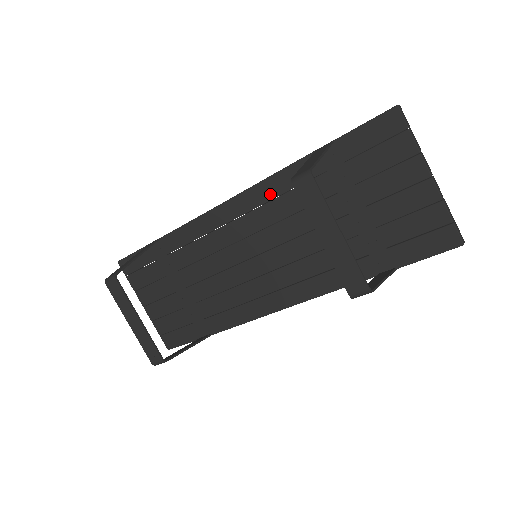
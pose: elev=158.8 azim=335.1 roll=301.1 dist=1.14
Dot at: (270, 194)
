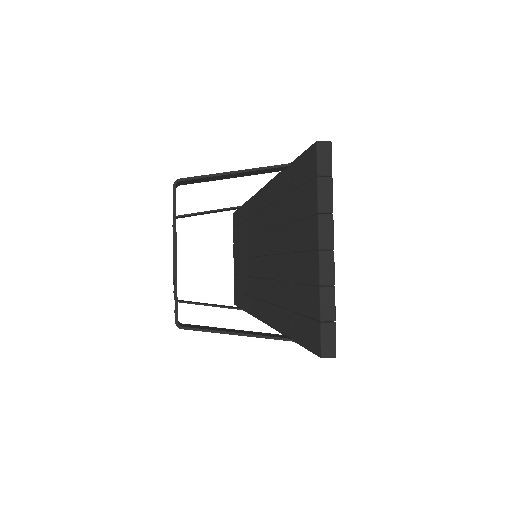
Dot at: (267, 200)
